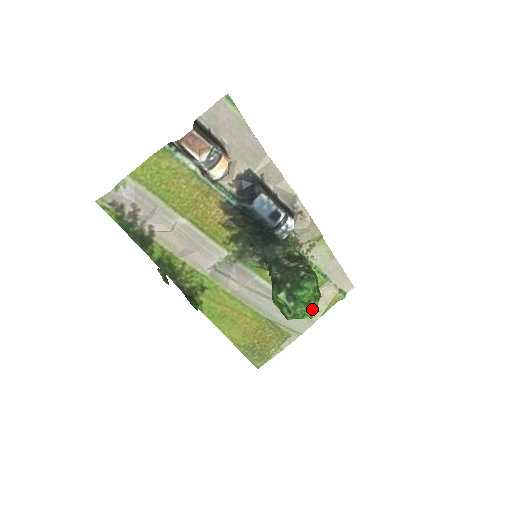
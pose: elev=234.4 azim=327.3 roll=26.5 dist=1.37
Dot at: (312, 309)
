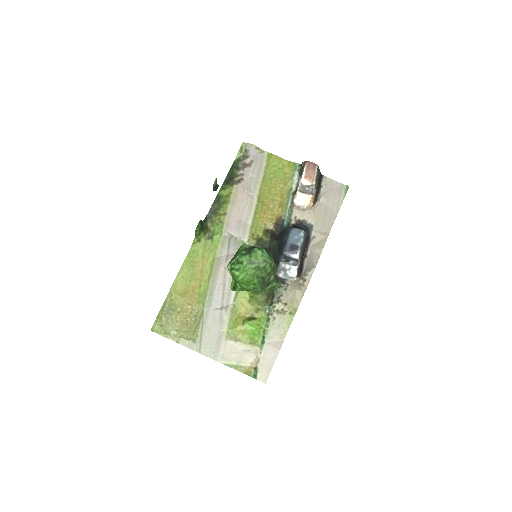
Dot at: (247, 272)
